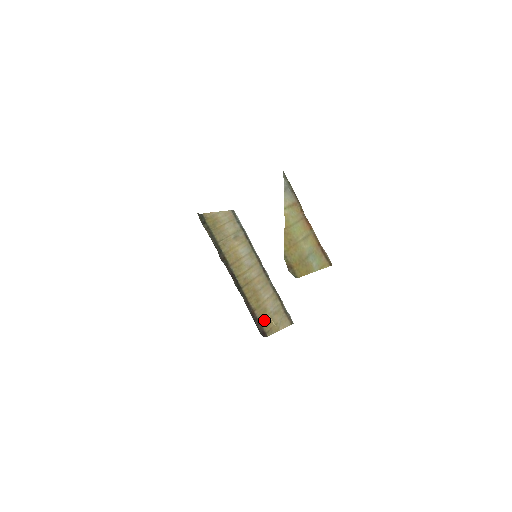
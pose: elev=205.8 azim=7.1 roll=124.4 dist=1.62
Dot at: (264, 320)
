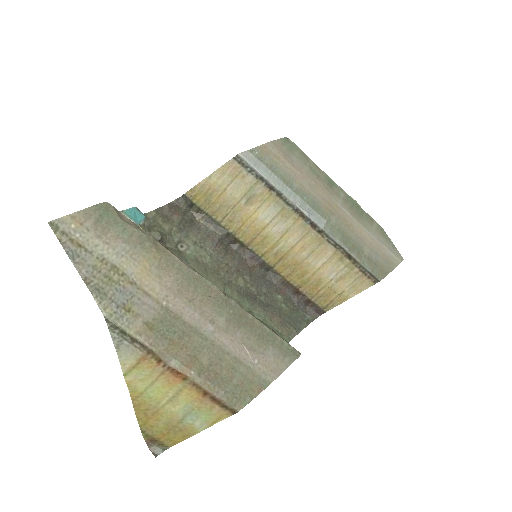
Dot at: (318, 294)
